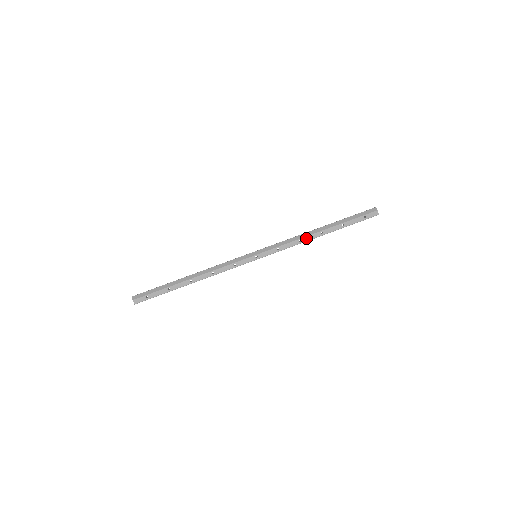
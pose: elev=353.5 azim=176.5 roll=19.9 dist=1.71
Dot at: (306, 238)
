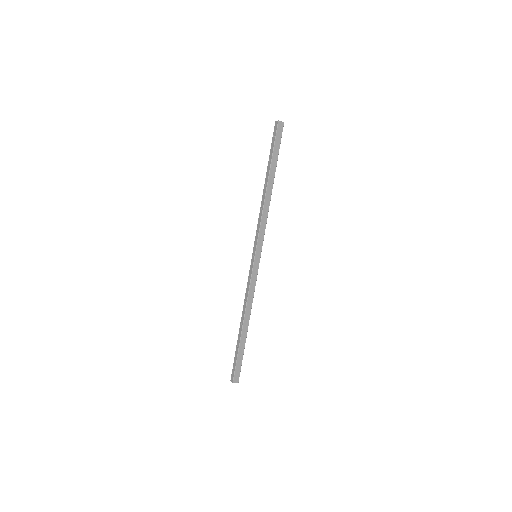
Dot at: (262, 202)
